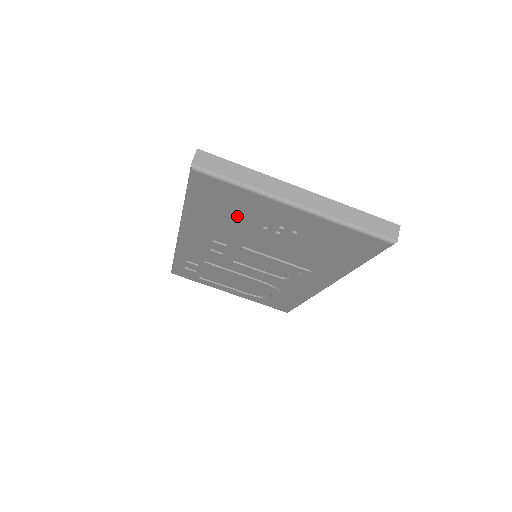
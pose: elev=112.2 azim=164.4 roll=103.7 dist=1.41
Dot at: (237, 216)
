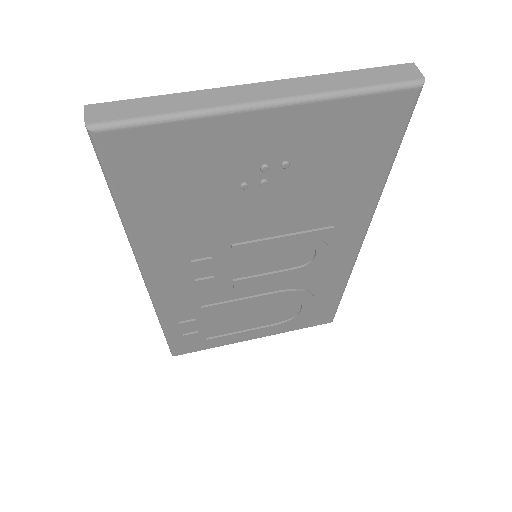
Dot at: (198, 189)
